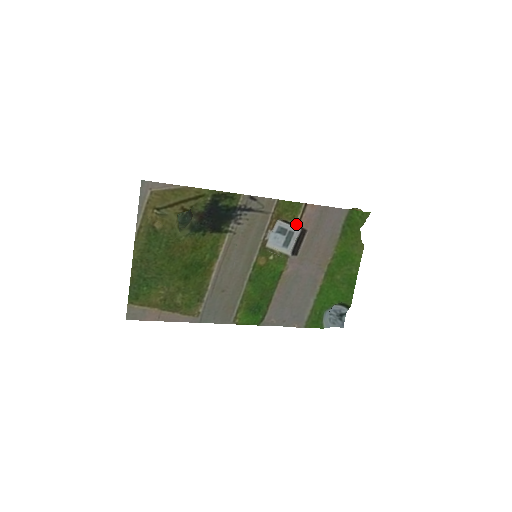
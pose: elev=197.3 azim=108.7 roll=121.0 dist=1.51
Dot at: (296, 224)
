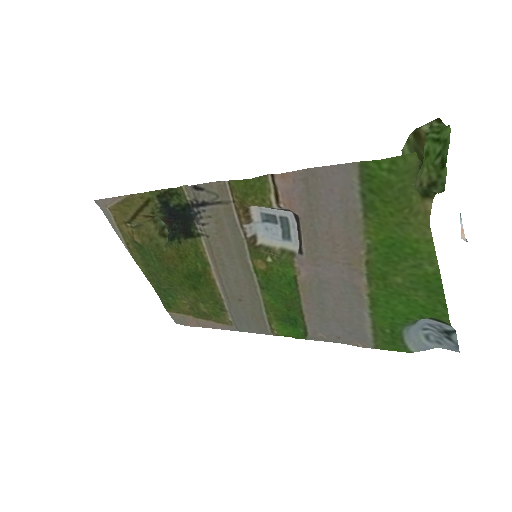
Dot at: (278, 208)
